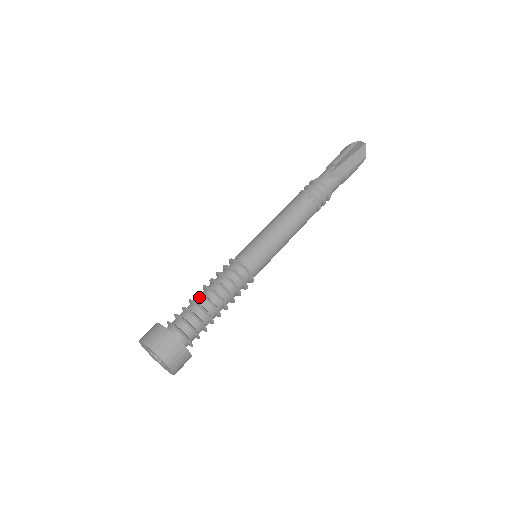
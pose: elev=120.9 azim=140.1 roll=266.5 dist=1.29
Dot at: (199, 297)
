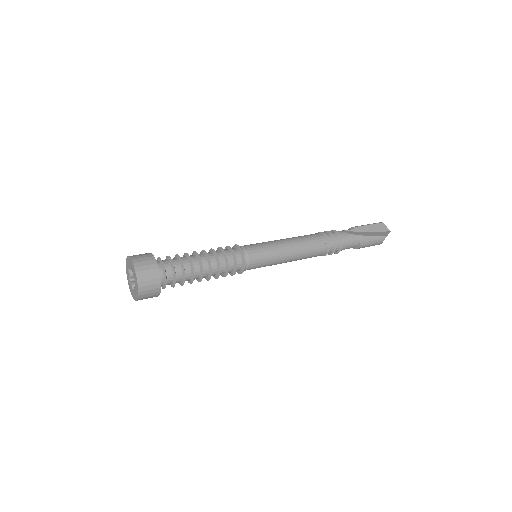
Dot at: (192, 255)
